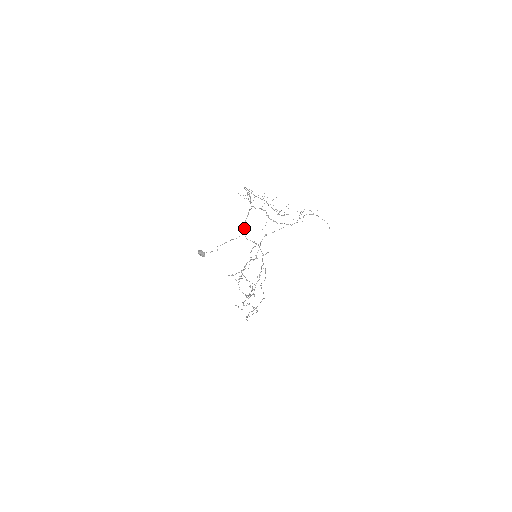
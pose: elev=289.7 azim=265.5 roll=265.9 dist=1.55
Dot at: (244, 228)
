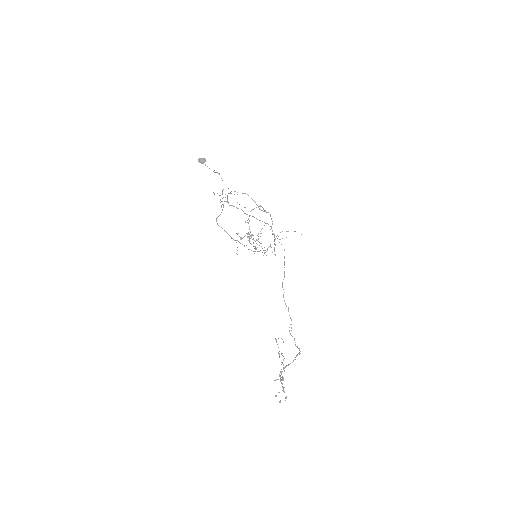
Dot at: (229, 193)
